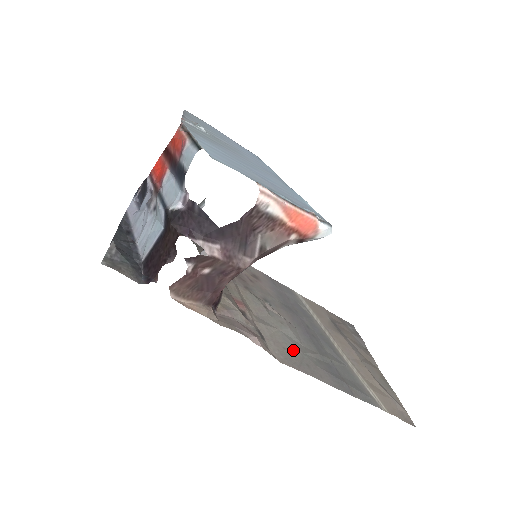
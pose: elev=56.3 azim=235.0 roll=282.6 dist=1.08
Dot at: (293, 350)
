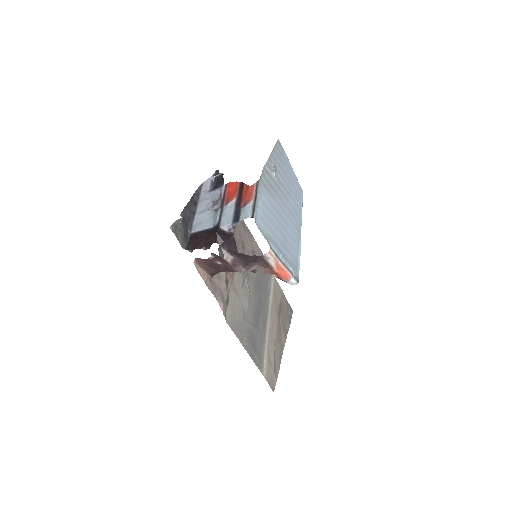
Dot at: (239, 317)
